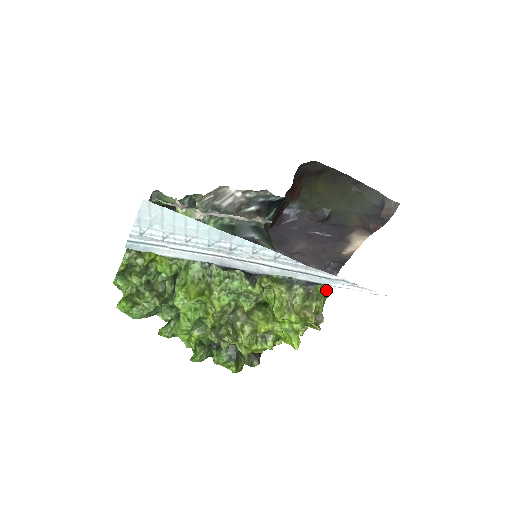
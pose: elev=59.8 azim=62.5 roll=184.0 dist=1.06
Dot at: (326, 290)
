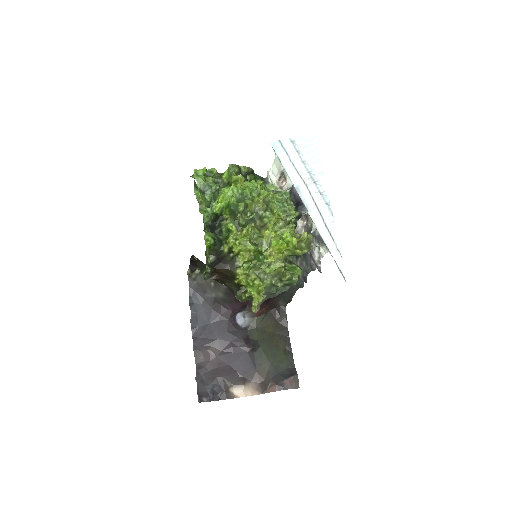
Dot at: (298, 276)
